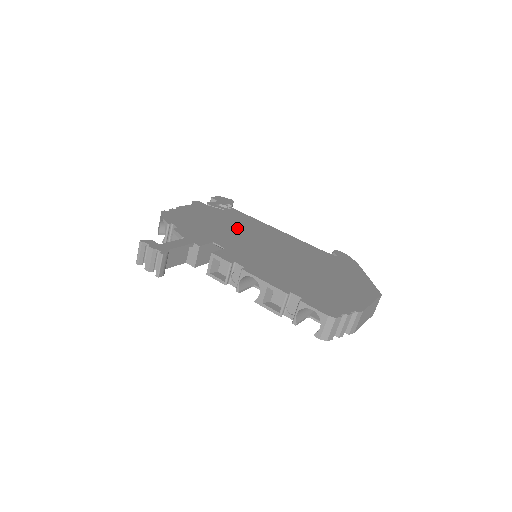
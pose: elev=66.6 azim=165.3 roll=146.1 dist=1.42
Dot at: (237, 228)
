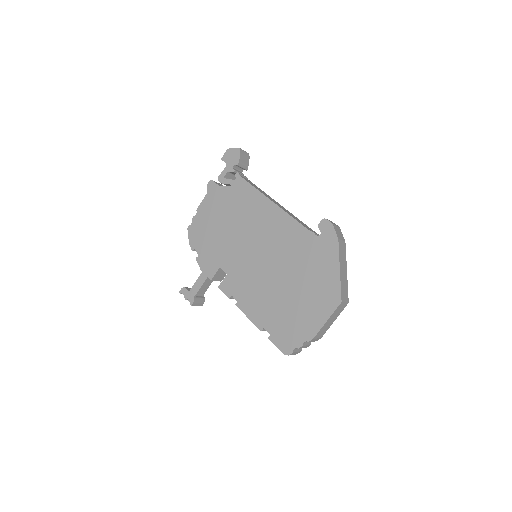
Dot at: (238, 226)
